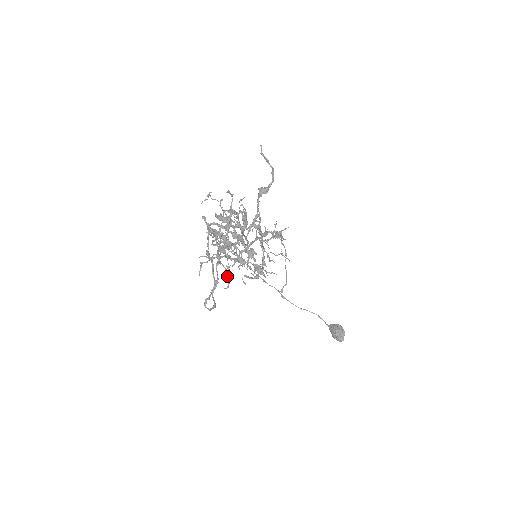
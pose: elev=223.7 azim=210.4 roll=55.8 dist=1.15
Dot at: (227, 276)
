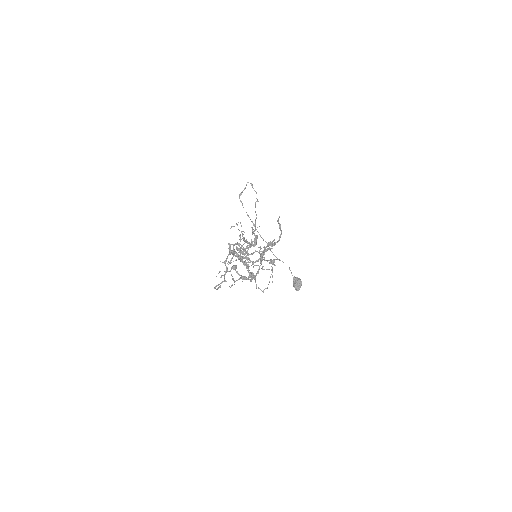
Dot at: occluded
